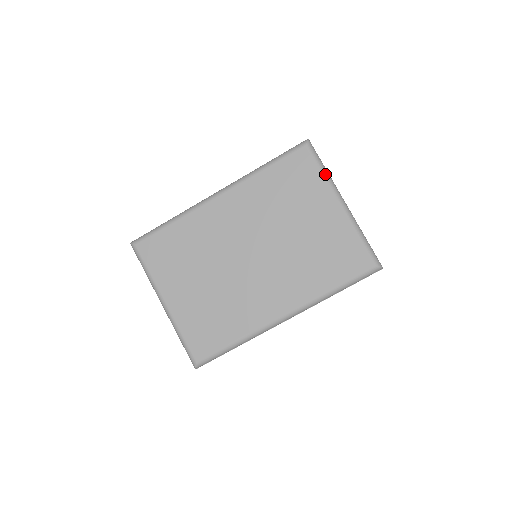
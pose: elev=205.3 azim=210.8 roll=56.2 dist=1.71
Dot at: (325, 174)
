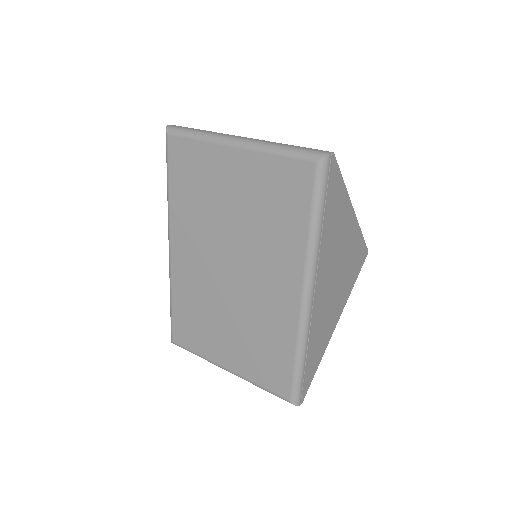
Dot at: (200, 137)
